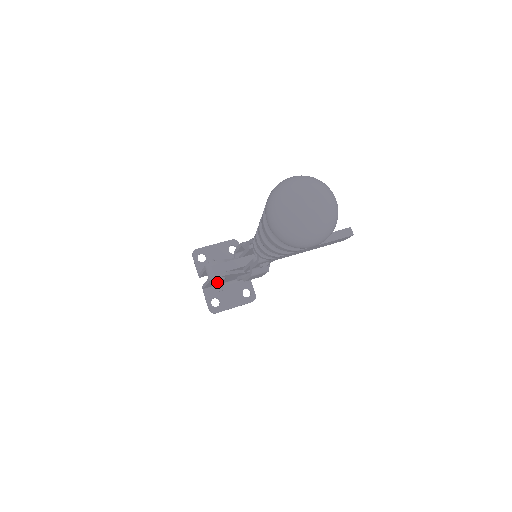
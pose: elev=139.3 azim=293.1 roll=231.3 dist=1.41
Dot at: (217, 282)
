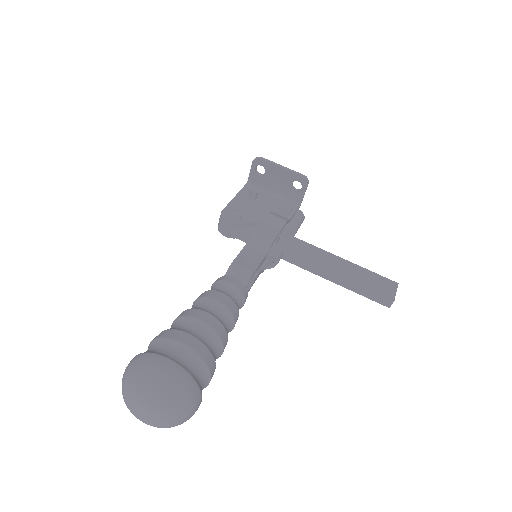
Dot at: occluded
